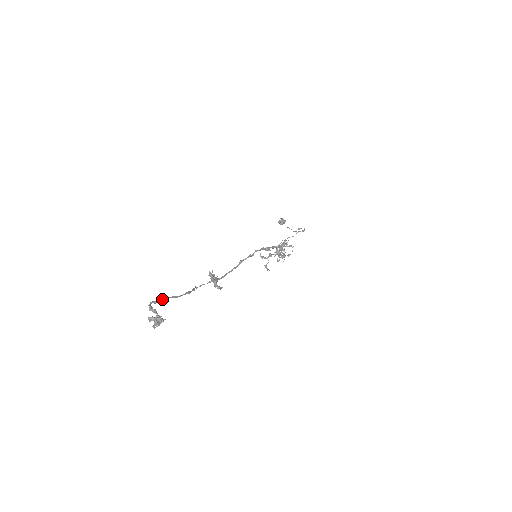
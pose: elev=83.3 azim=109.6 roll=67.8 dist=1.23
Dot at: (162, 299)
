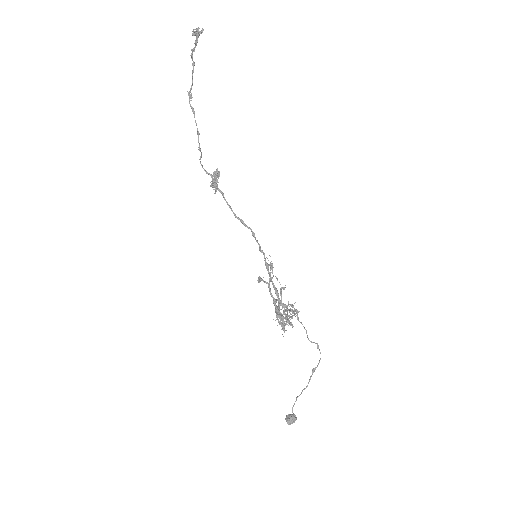
Dot at: (189, 93)
